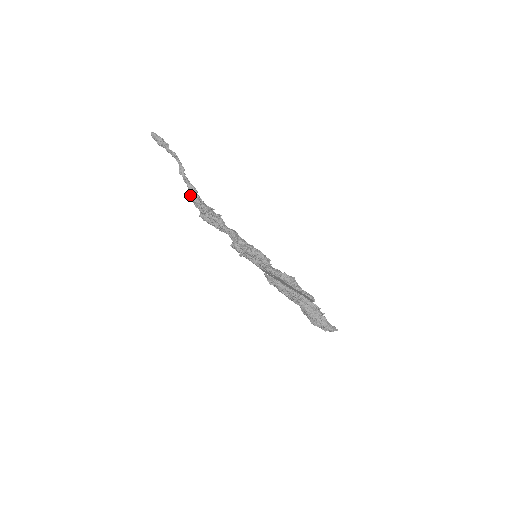
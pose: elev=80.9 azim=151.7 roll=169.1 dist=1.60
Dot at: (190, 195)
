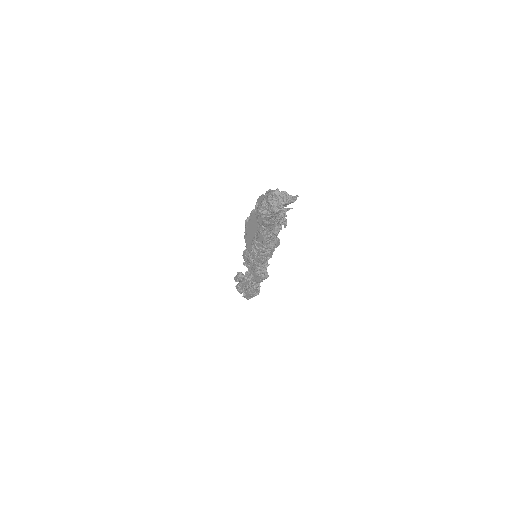
Dot at: occluded
